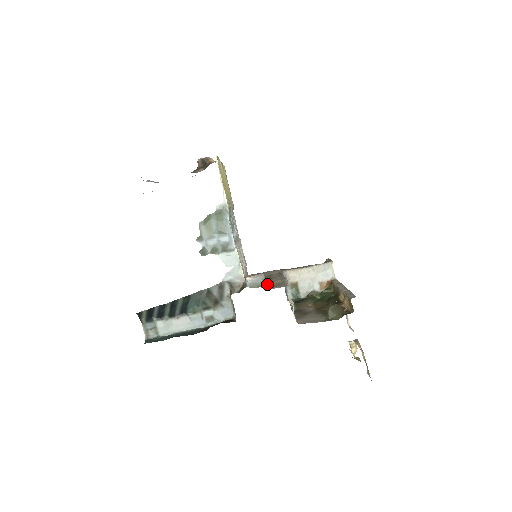
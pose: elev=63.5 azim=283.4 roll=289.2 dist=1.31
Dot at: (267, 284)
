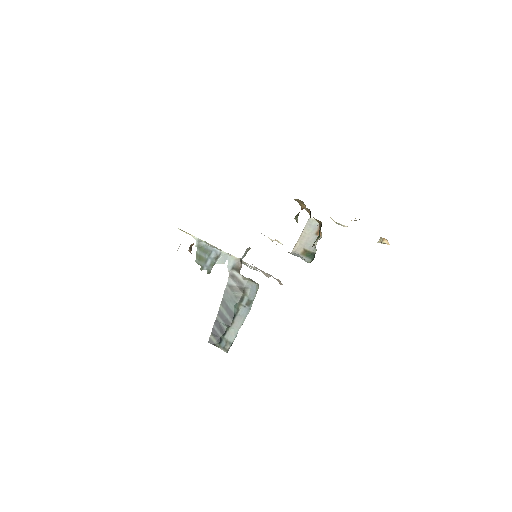
Dot at: occluded
